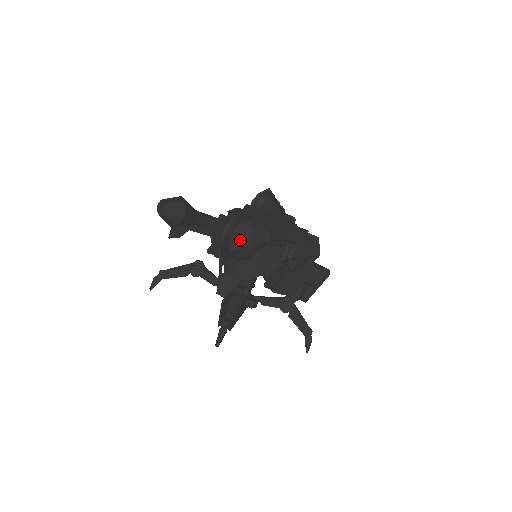
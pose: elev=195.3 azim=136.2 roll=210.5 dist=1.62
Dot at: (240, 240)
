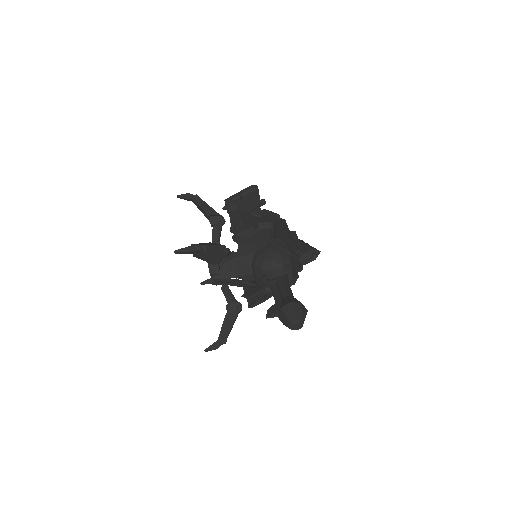
Dot at: occluded
